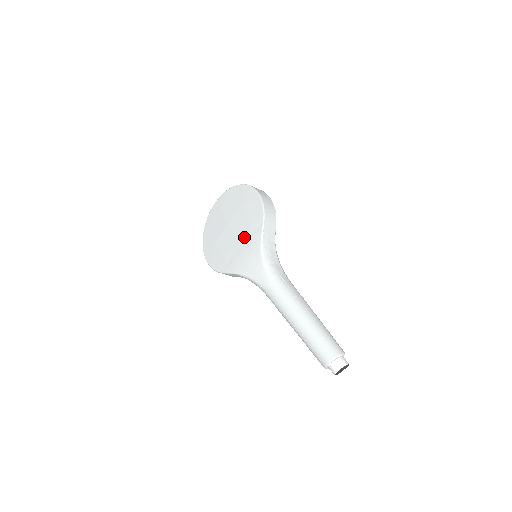
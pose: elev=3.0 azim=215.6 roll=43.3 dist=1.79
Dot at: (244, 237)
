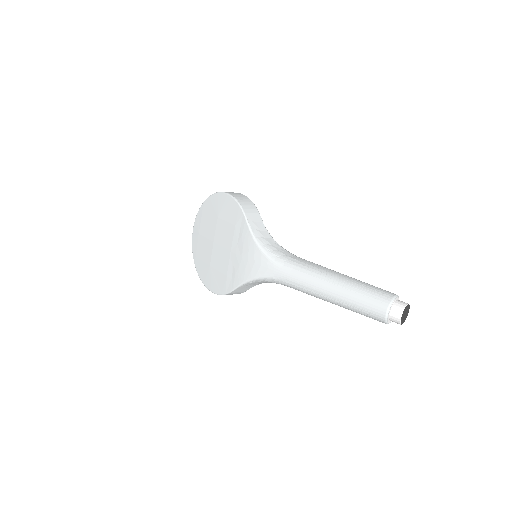
Dot at: (234, 242)
